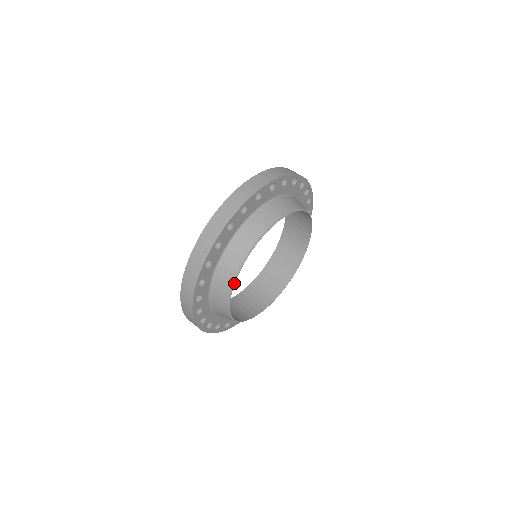
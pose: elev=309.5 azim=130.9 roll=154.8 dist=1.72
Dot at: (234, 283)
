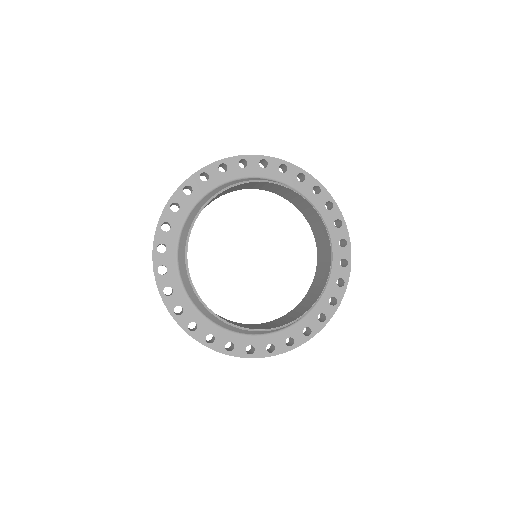
Dot at: (187, 261)
